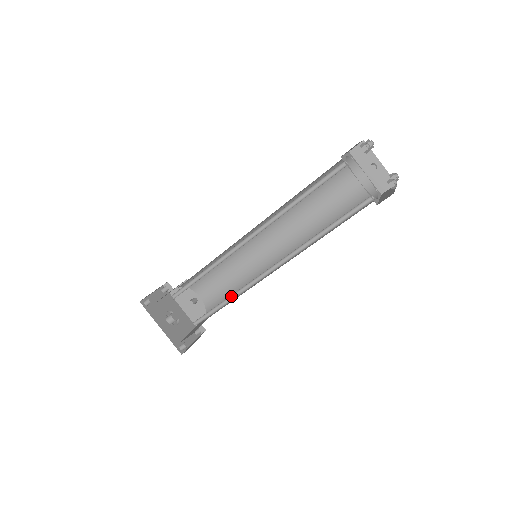
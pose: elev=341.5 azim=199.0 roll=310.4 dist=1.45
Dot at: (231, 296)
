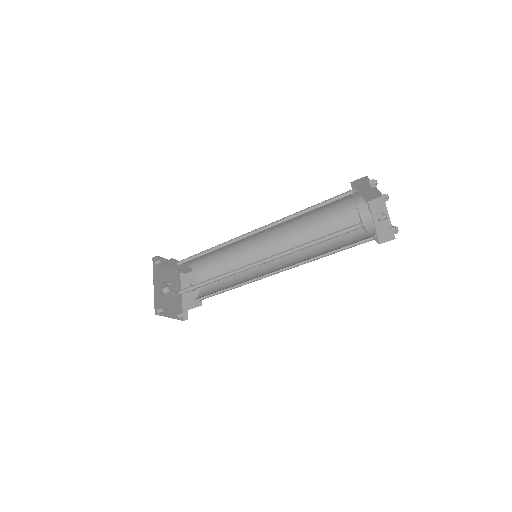
Dot at: (219, 278)
